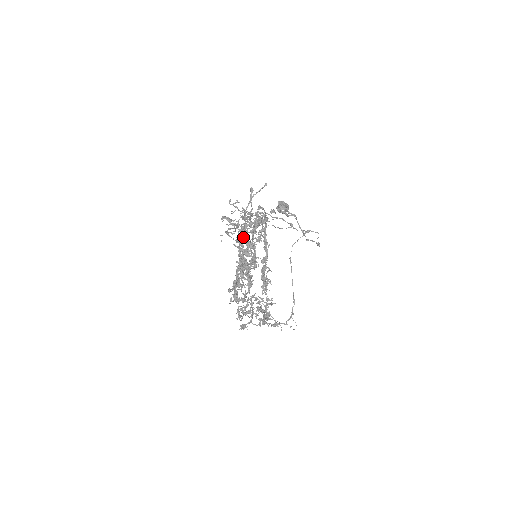
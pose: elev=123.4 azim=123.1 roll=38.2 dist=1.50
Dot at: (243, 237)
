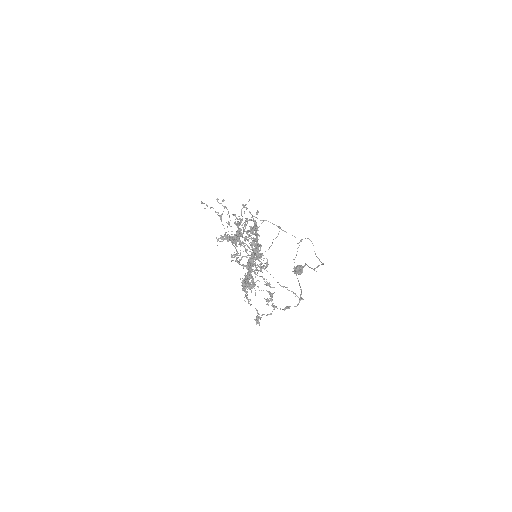
Dot at: occluded
